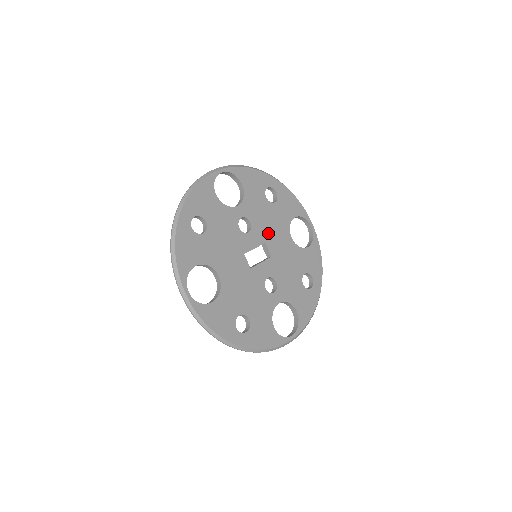
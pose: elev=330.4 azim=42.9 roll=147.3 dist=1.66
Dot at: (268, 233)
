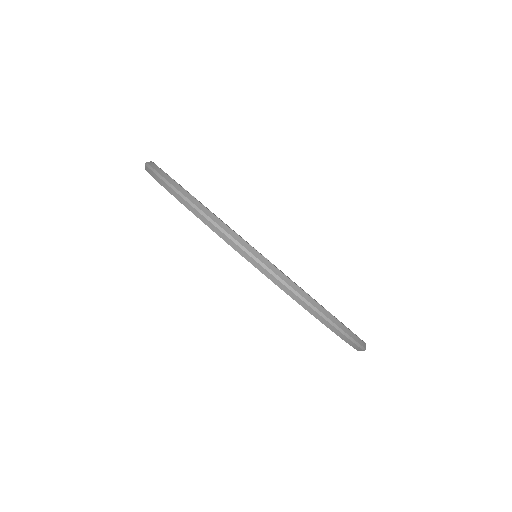
Dot at: occluded
